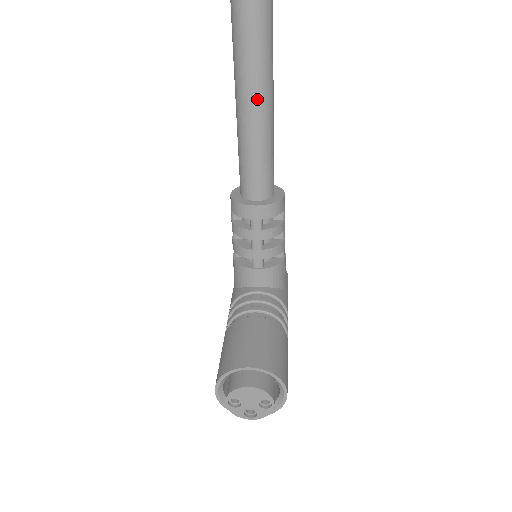
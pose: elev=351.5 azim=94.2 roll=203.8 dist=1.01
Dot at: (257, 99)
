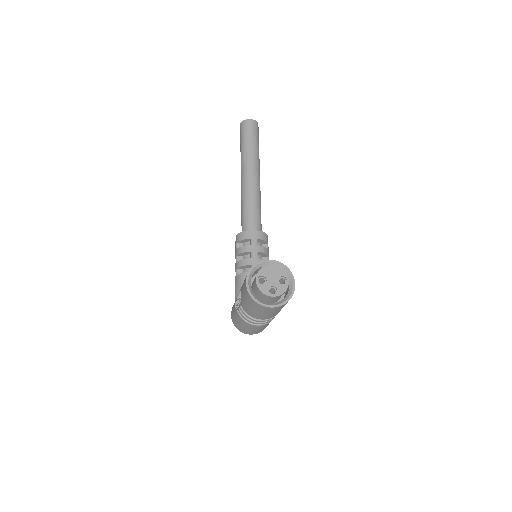
Dot at: (254, 182)
